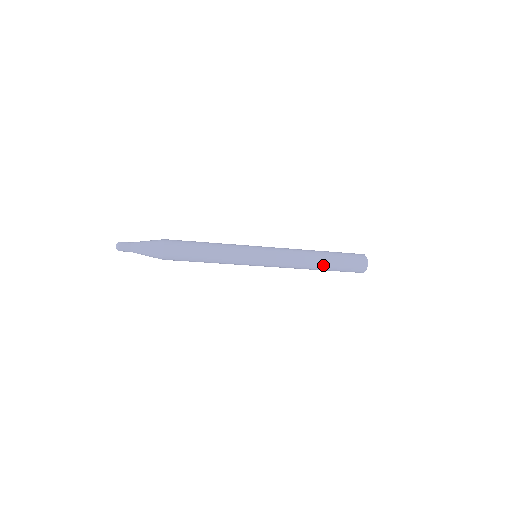
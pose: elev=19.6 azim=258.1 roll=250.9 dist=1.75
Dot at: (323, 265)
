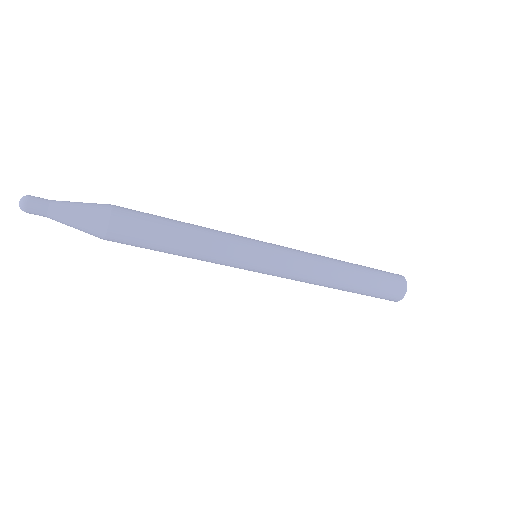
Dot at: (344, 290)
